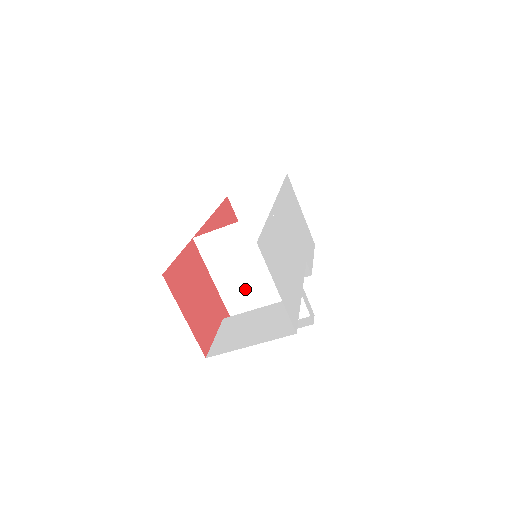
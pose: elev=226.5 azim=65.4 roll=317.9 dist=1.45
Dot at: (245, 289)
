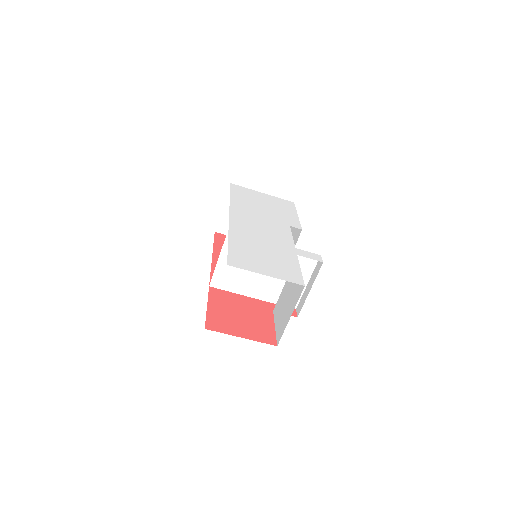
Dot at: (267, 282)
